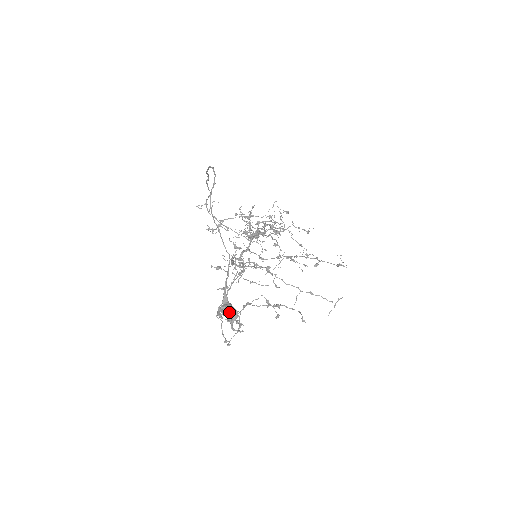
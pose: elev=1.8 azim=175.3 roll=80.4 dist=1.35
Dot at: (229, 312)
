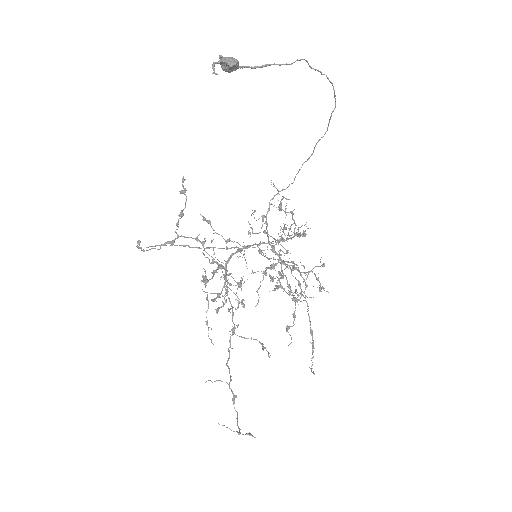
Dot at: (231, 58)
